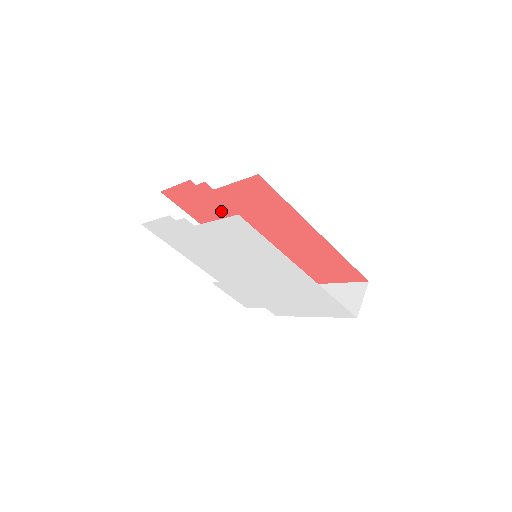
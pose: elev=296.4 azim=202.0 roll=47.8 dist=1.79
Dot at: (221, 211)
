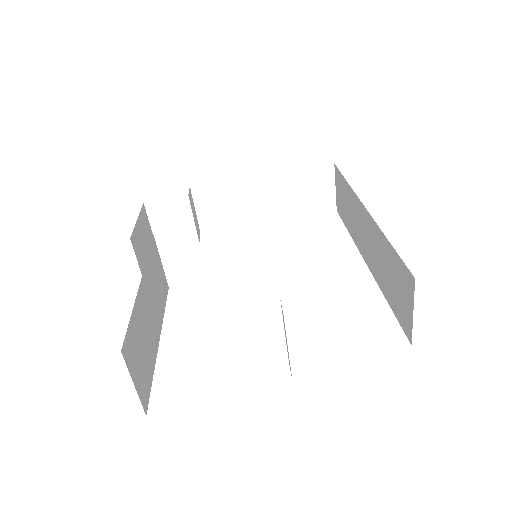
Dot at: occluded
